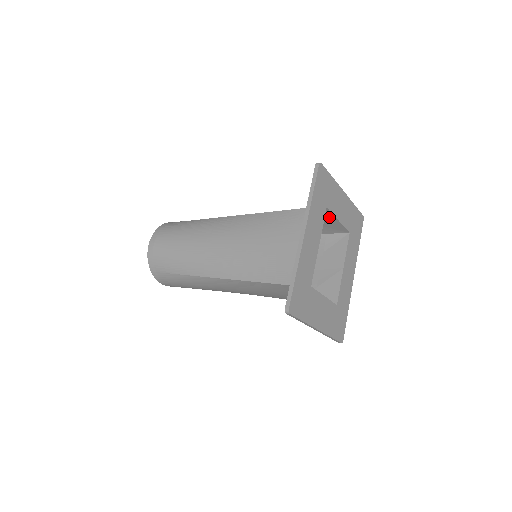
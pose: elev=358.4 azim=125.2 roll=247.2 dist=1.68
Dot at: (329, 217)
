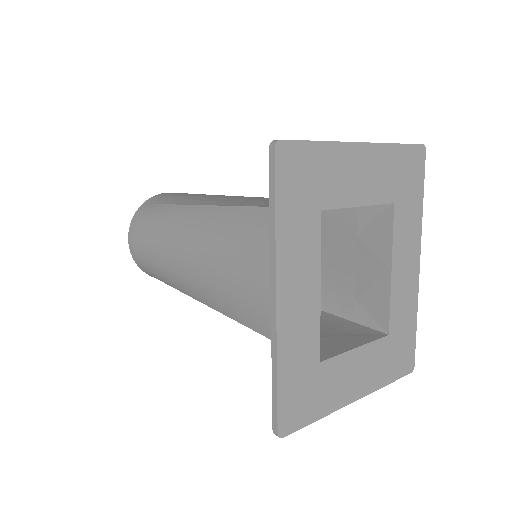
Dot at: occluded
